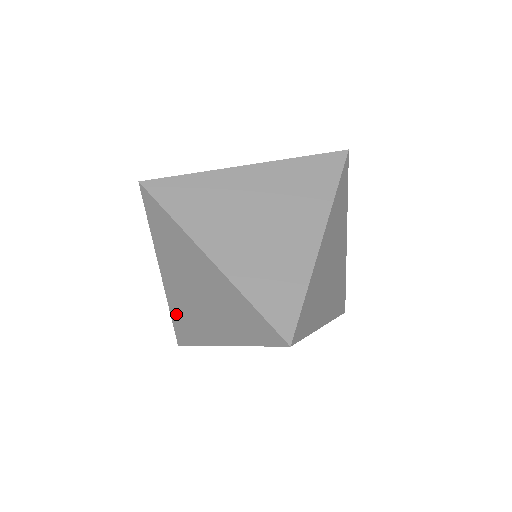
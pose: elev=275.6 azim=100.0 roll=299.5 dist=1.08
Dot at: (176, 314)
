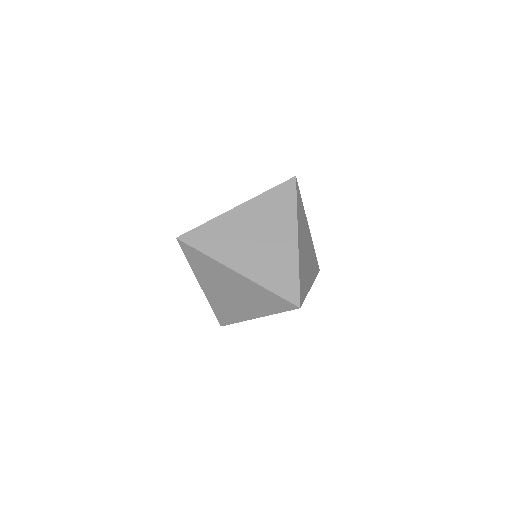
Dot at: (217, 308)
